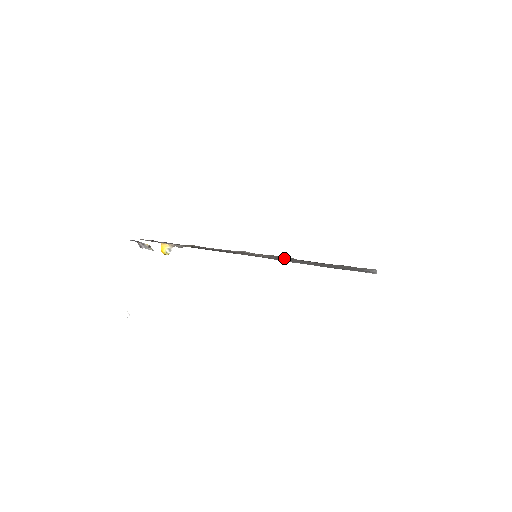
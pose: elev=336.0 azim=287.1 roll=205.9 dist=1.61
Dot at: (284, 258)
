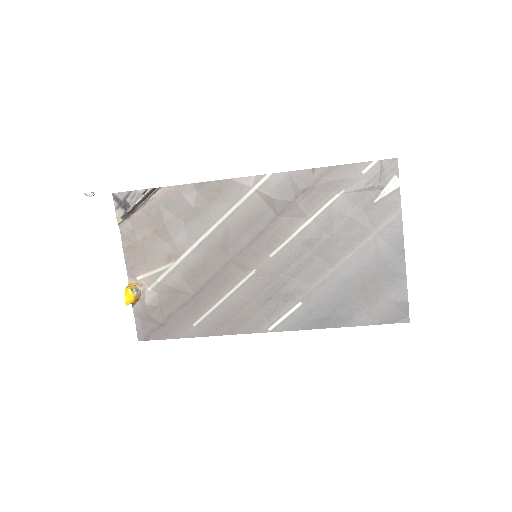
Dot at: (298, 187)
